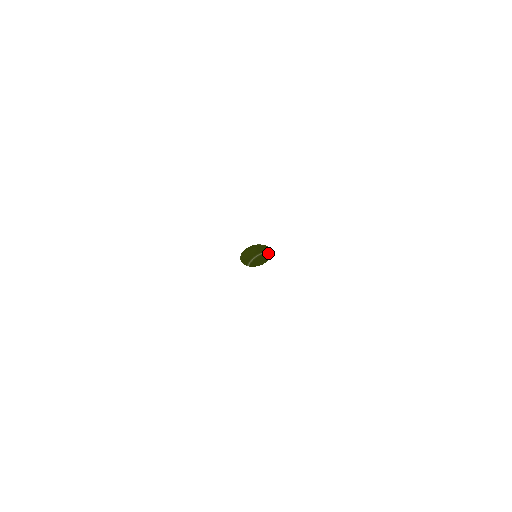
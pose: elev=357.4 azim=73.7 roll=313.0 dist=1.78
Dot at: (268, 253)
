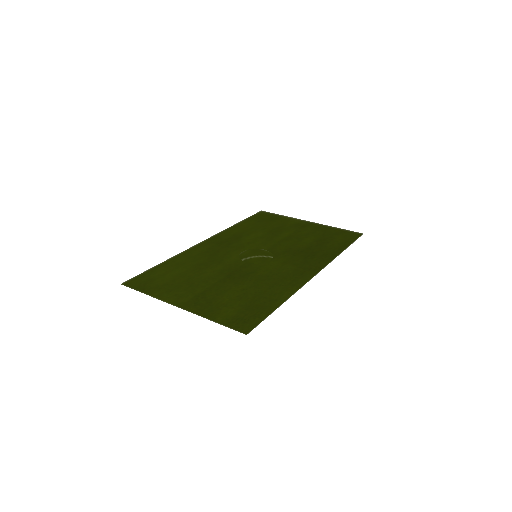
Dot at: (265, 260)
